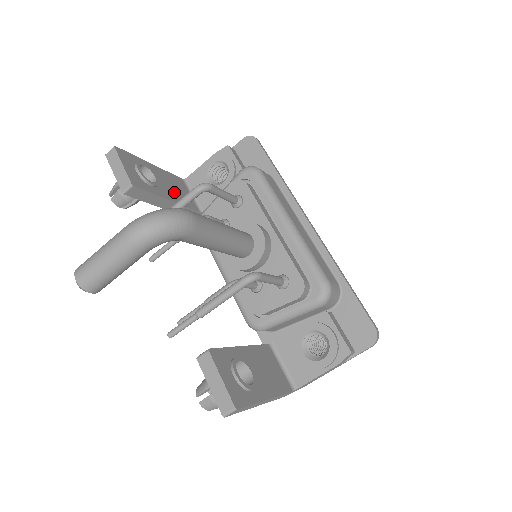
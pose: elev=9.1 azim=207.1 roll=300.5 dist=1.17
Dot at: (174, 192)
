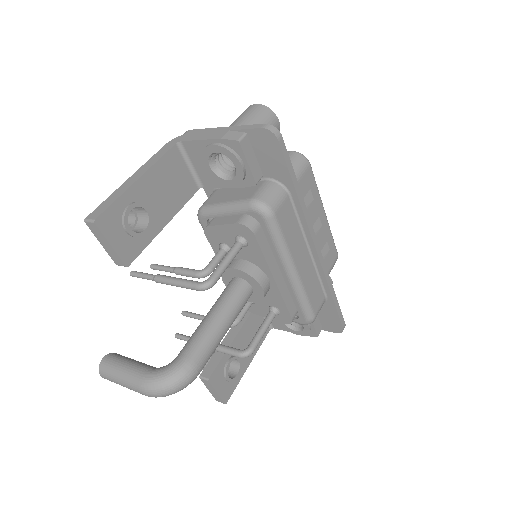
Dot at: (169, 198)
